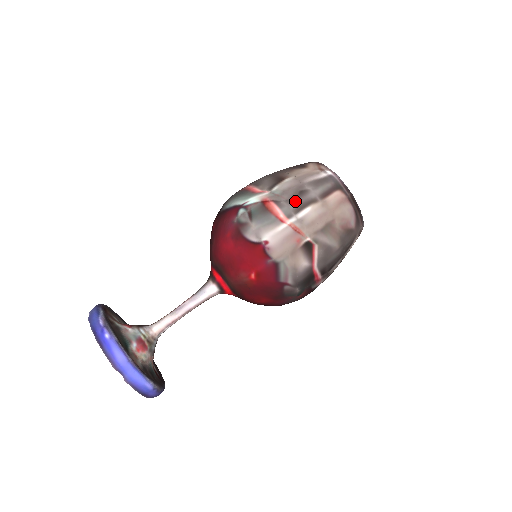
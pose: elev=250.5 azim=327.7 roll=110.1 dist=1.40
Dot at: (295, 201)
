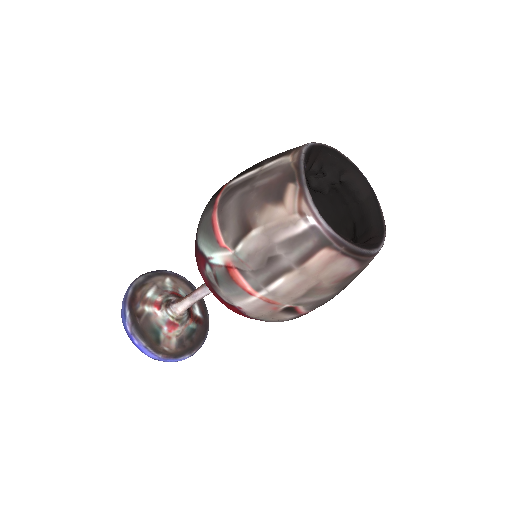
Dot at: (263, 272)
